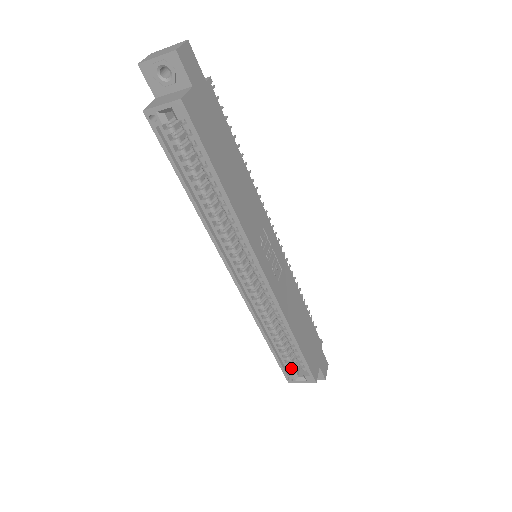
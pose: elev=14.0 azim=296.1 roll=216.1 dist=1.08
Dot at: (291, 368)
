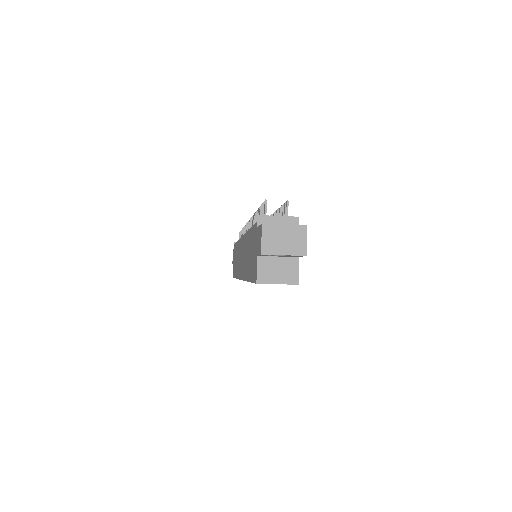
Dot at: occluded
